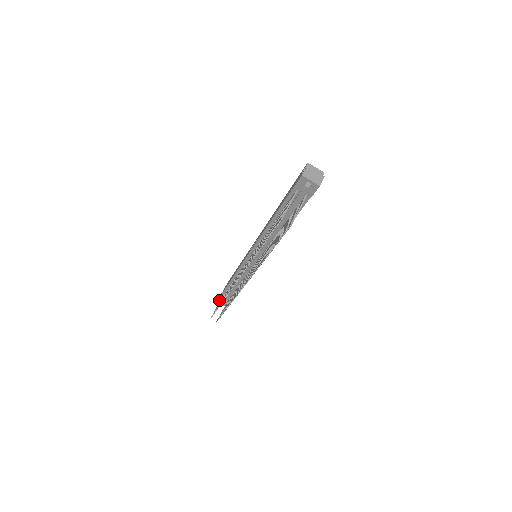
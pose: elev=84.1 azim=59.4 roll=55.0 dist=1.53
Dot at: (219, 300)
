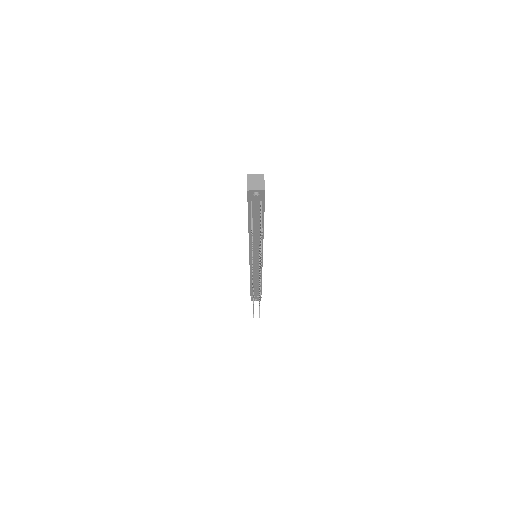
Dot at: (252, 299)
